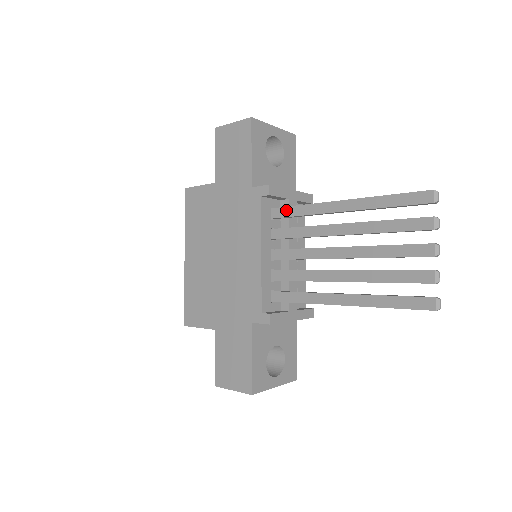
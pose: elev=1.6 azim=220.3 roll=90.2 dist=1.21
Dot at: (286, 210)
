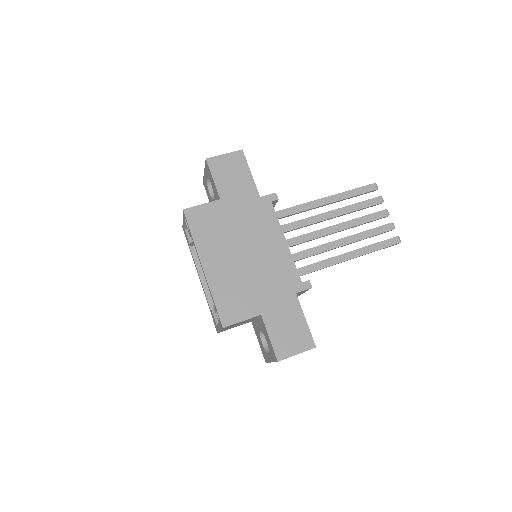
Dot at: (286, 211)
